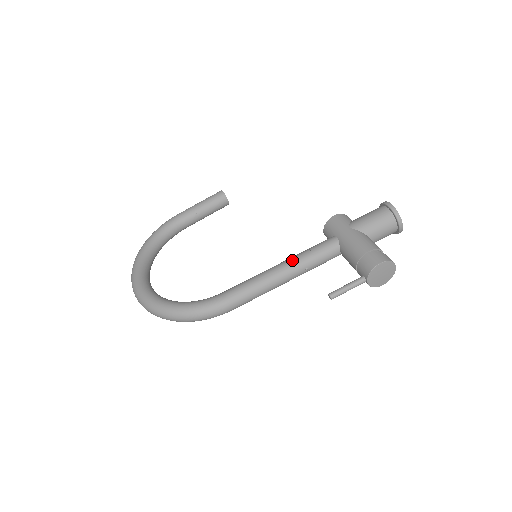
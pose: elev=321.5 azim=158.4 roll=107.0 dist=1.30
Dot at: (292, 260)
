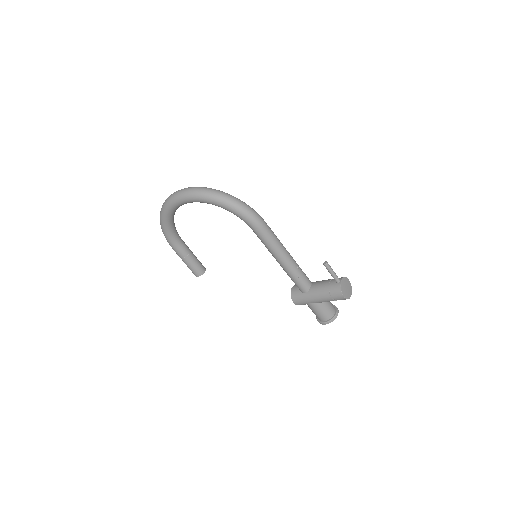
Dot at: occluded
